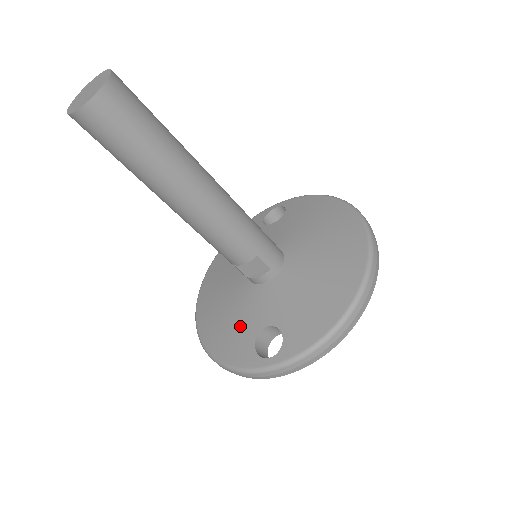
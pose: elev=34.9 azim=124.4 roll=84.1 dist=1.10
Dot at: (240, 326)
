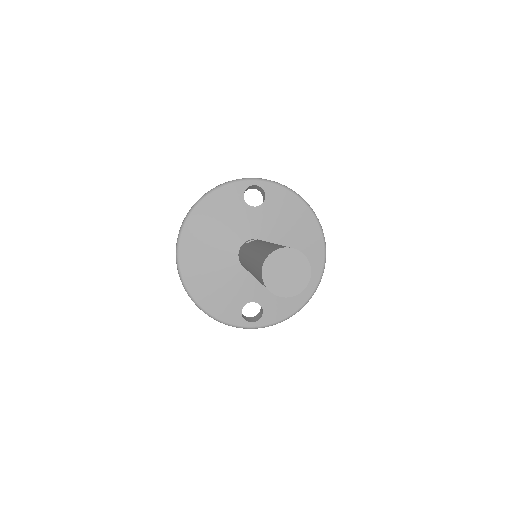
Dot at: (230, 296)
